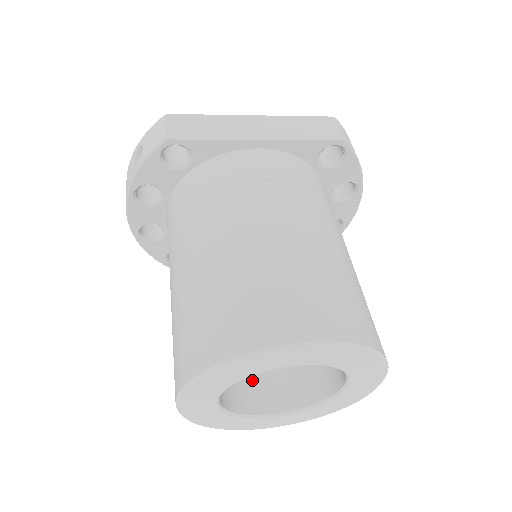
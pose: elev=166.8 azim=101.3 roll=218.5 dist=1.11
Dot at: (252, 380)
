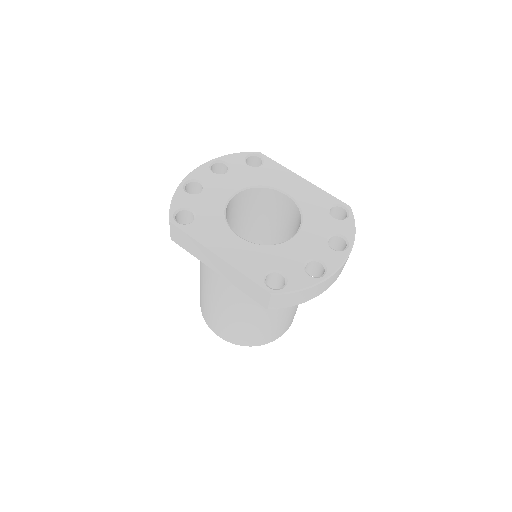
Dot at: occluded
